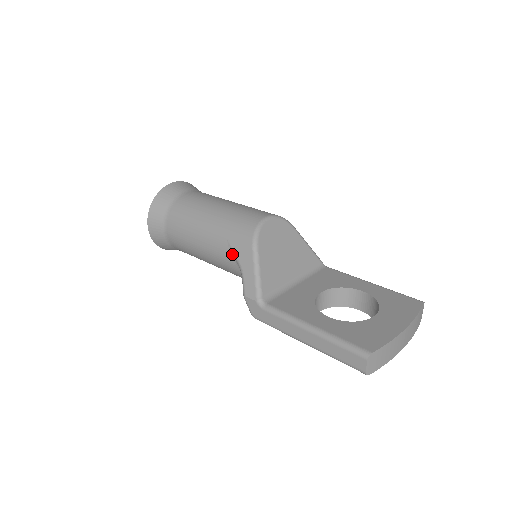
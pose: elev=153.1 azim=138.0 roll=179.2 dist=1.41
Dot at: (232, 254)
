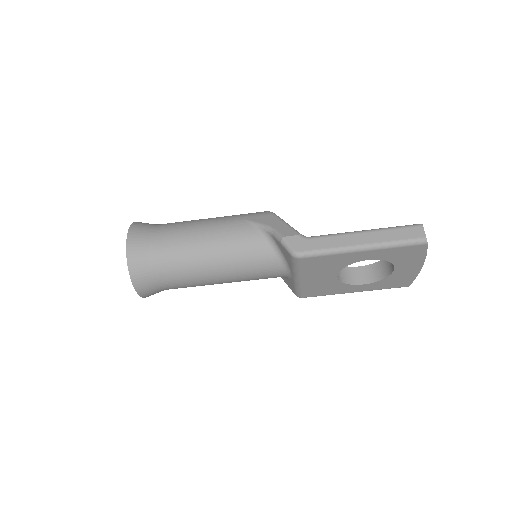
Dot at: (252, 225)
